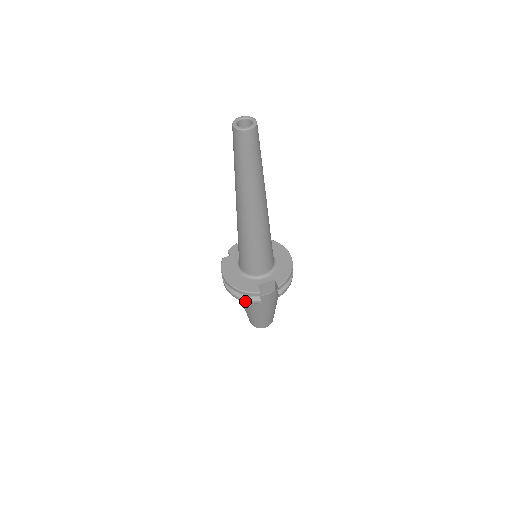
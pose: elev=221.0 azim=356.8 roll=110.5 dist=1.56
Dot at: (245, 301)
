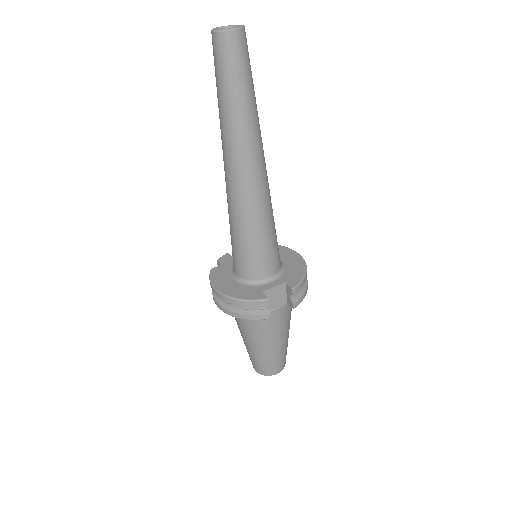
Dot at: (247, 318)
